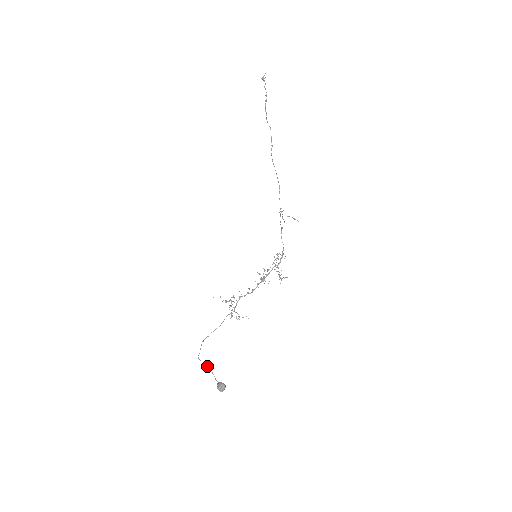
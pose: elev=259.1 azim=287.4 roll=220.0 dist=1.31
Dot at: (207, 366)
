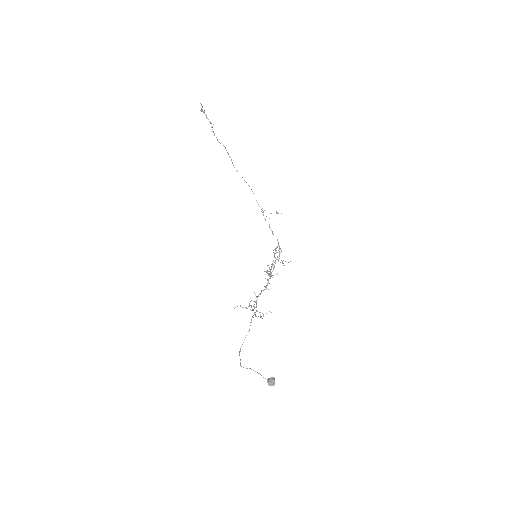
Dot at: occluded
